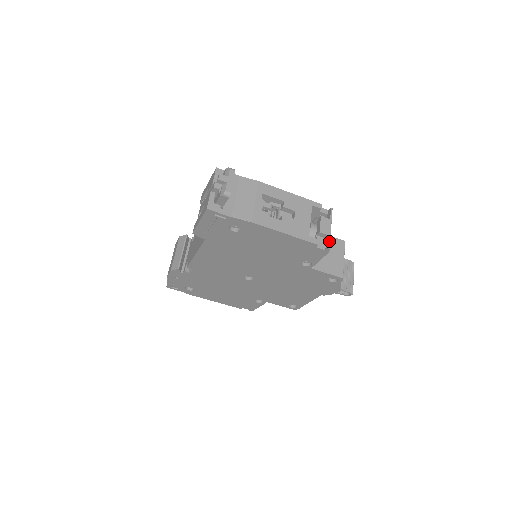
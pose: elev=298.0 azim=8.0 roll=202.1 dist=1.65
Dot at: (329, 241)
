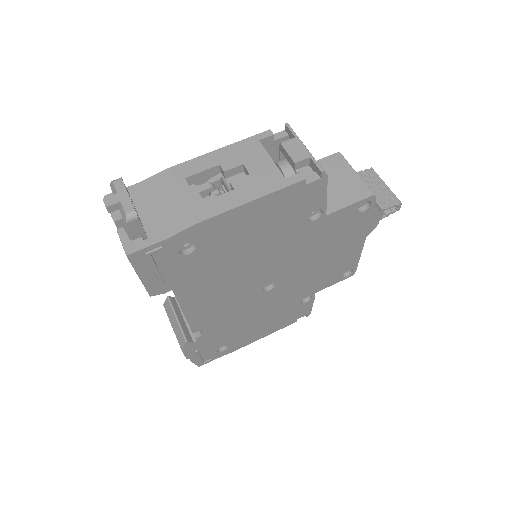
Dot at: (315, 163)
